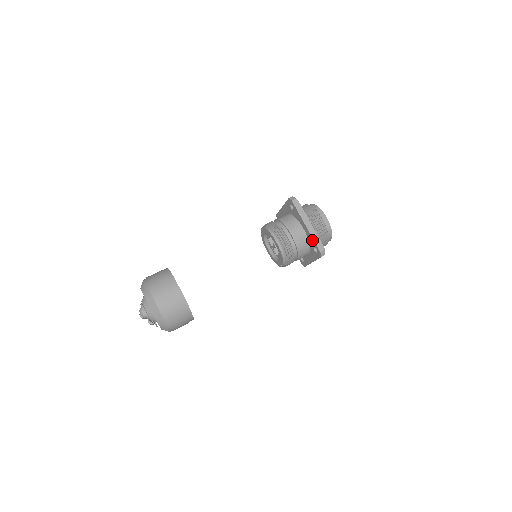
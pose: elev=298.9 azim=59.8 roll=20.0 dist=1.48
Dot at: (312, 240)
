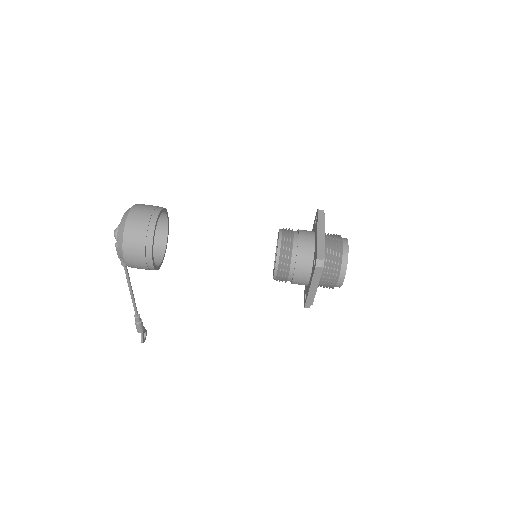
Dot at: (316, 248)
